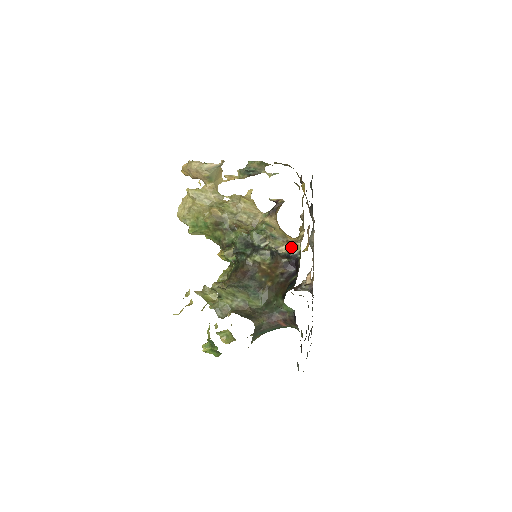
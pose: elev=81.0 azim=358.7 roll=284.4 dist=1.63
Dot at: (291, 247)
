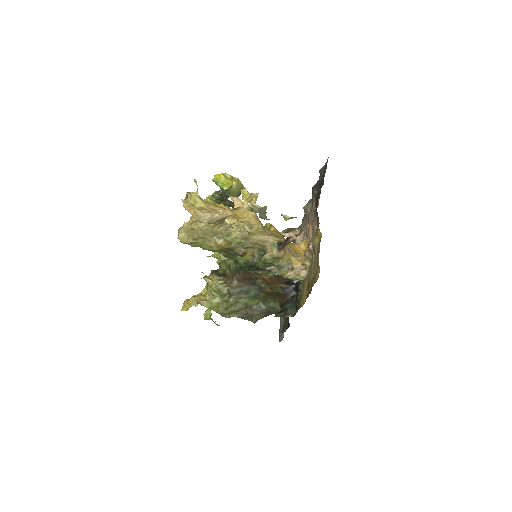
Dot at: (295, 276)
